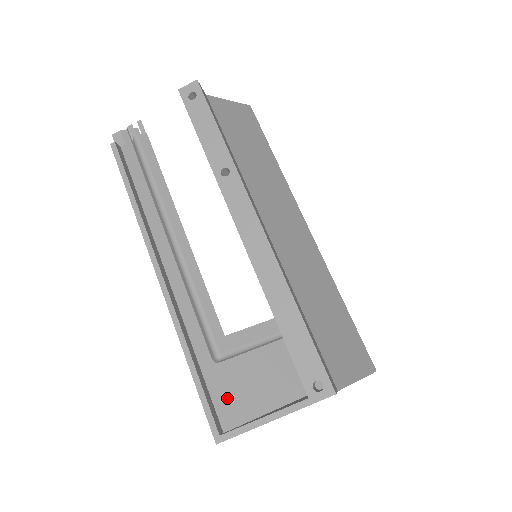
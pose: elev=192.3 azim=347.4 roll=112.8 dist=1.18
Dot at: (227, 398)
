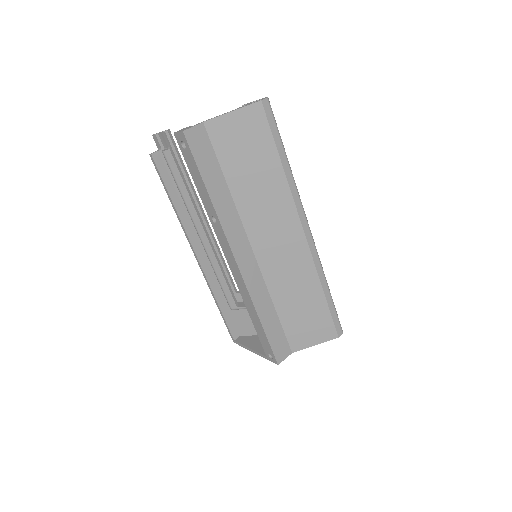
Dot at: (241, 322)
